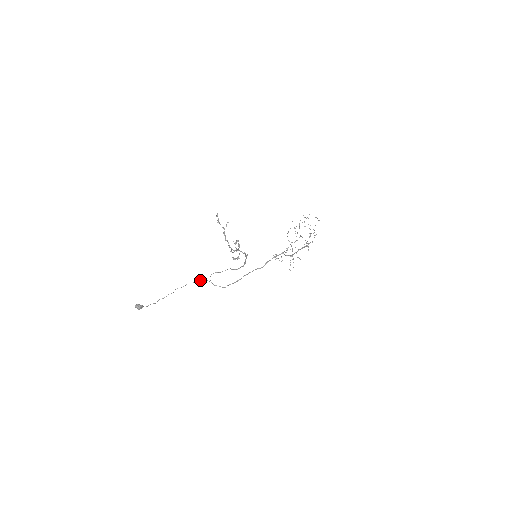
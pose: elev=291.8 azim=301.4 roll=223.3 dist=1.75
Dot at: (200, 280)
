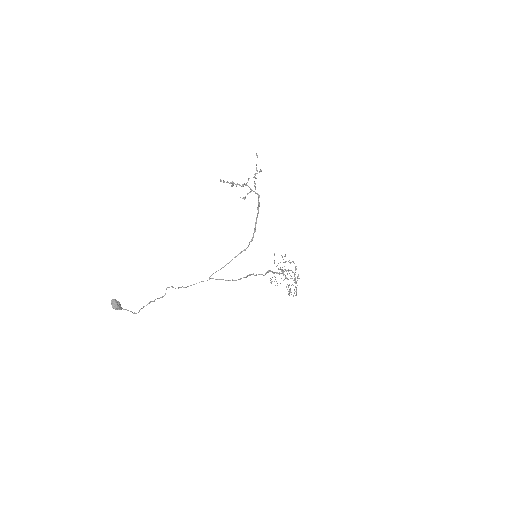
Dot at: occluded
